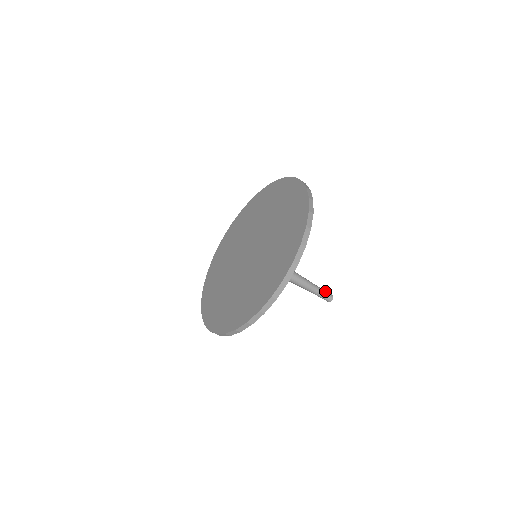
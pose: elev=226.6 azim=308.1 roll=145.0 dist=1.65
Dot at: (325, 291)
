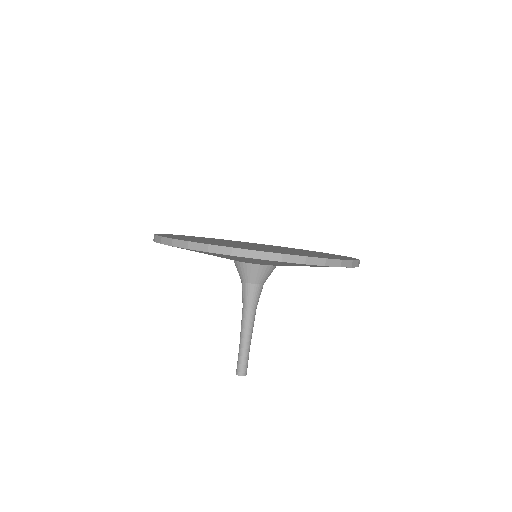
Dot at: occluded
